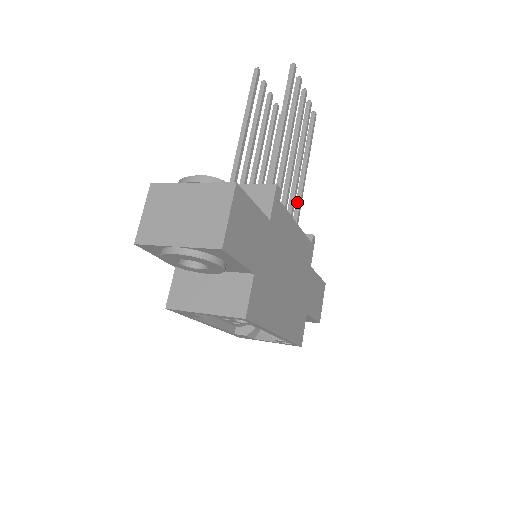
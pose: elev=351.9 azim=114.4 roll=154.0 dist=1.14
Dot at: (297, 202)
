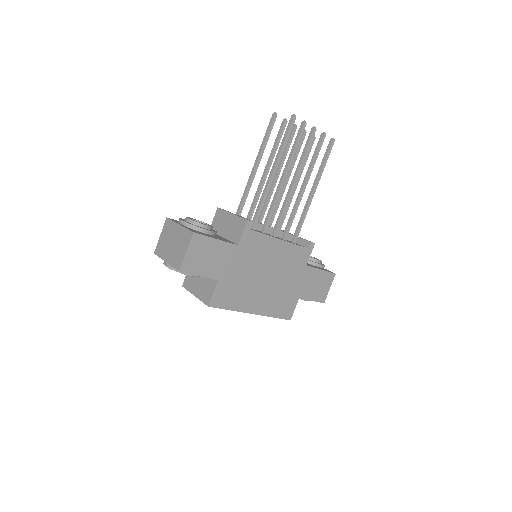
Dot at: (301, 216)
